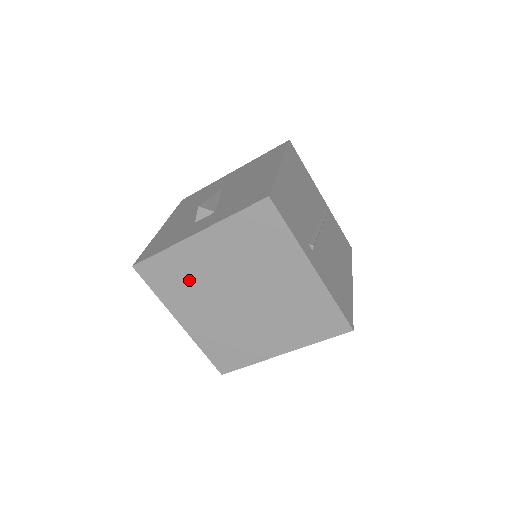
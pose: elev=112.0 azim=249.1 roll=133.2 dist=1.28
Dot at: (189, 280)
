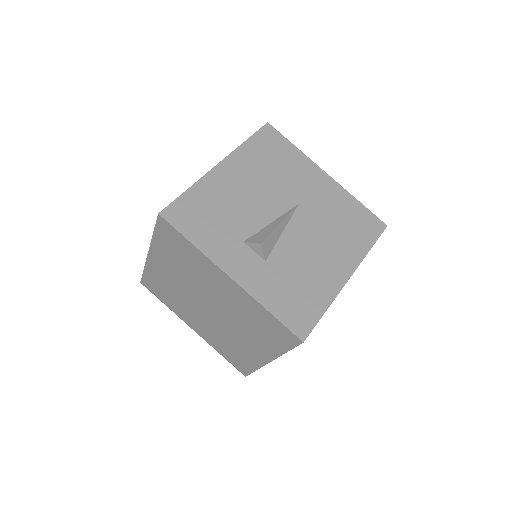
Dot at: (189, 266)
